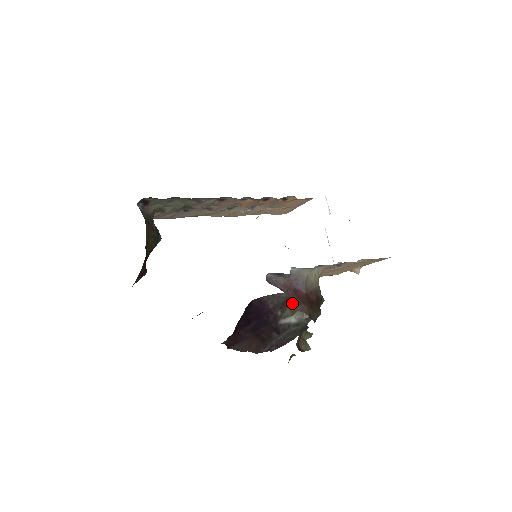
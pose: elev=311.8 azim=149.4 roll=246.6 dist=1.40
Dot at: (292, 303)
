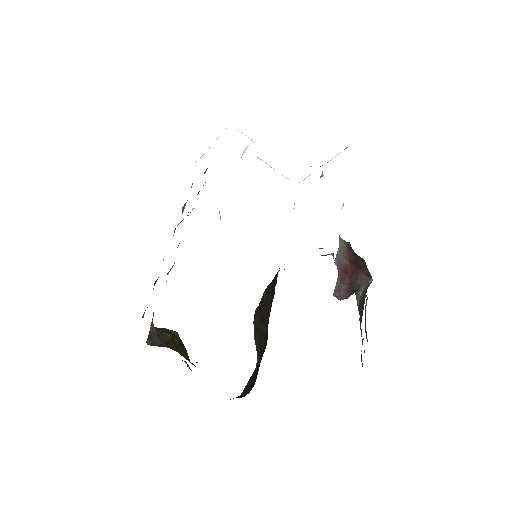
Dot at: (354, 285)
